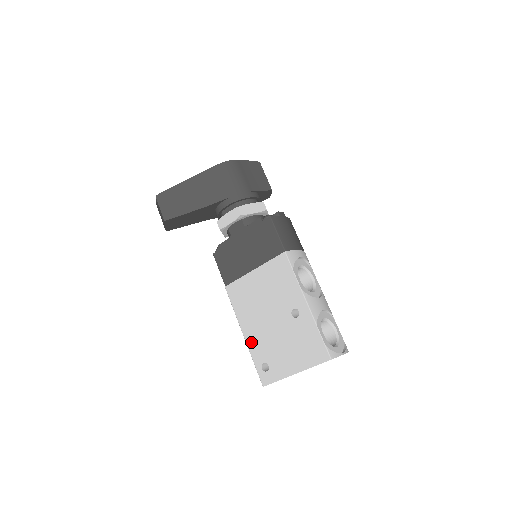
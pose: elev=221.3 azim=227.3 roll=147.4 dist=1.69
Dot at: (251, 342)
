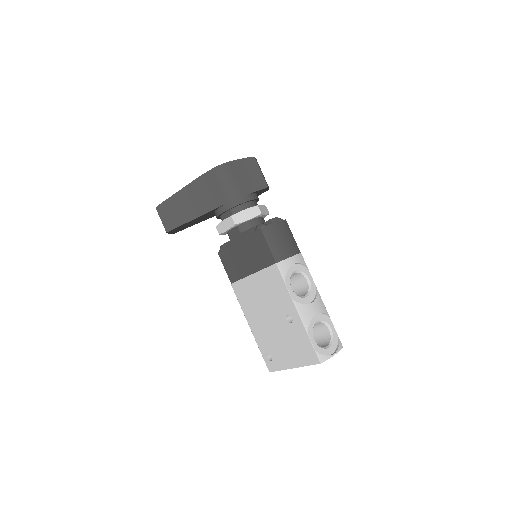
Dot at: (256, 335)
